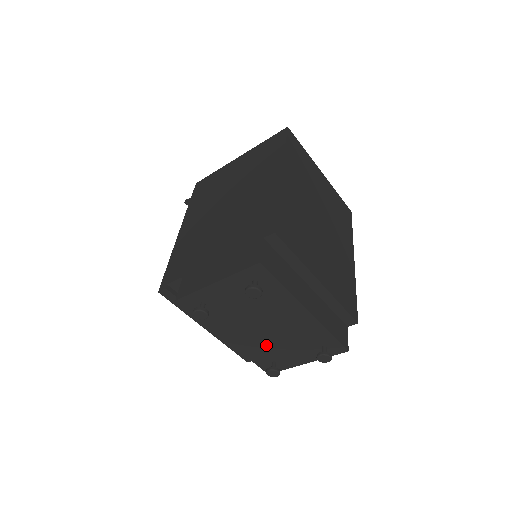
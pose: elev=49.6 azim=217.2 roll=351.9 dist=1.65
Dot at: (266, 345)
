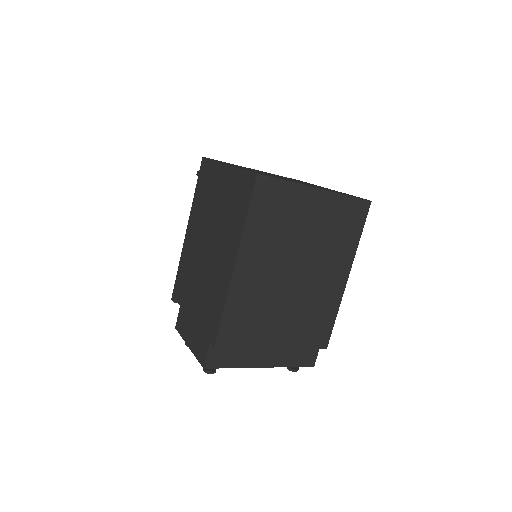
Dot at: occluded
